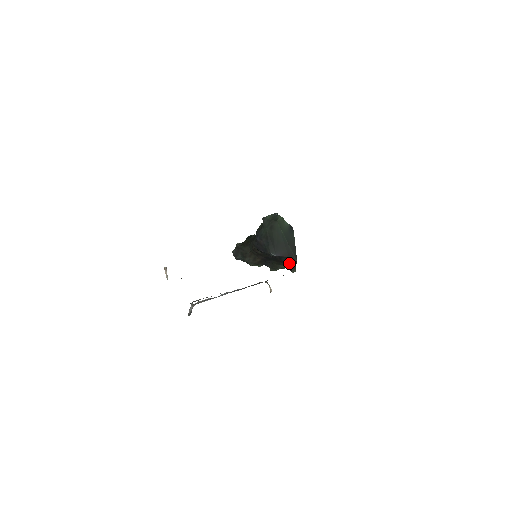
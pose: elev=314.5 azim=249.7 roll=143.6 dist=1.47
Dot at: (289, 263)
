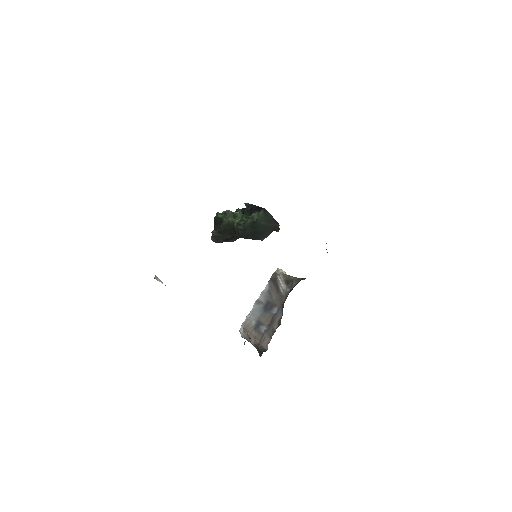
Dot at: occluded
